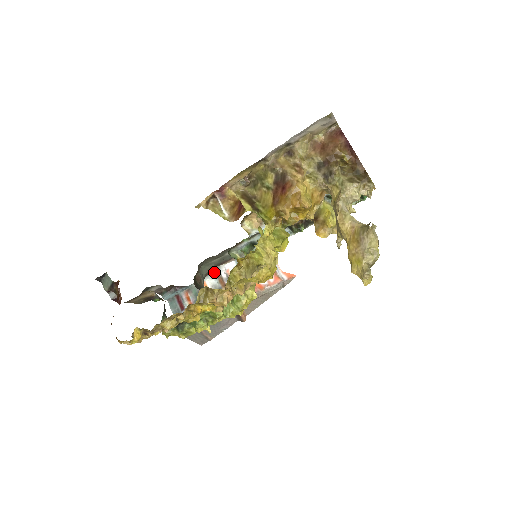
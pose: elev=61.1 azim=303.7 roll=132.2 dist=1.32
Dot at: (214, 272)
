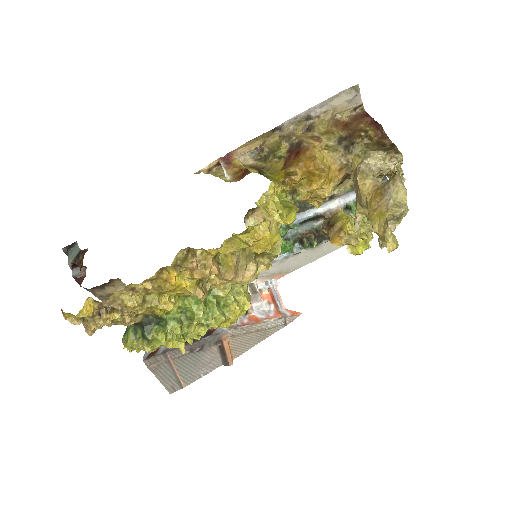
Dot at: occluded
